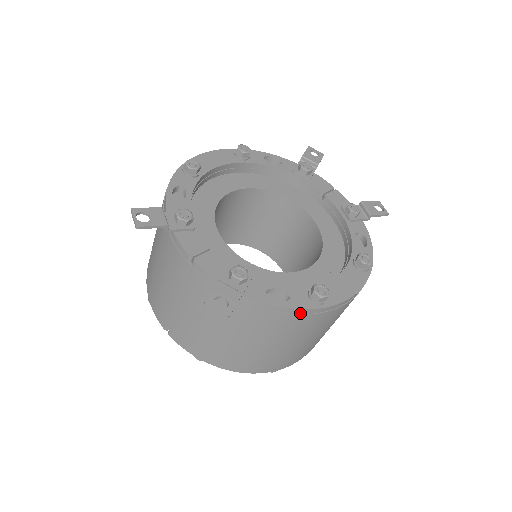
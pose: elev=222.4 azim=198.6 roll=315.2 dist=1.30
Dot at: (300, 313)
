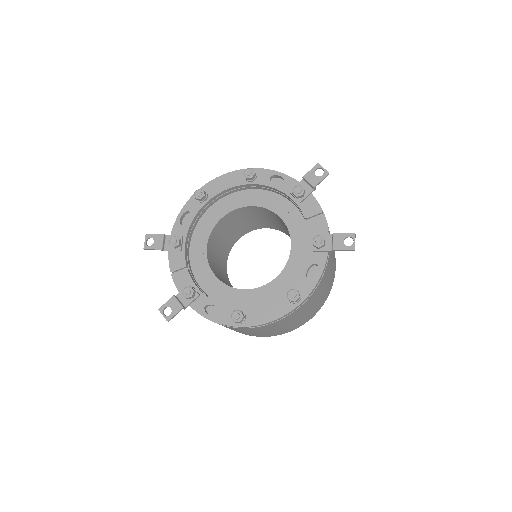
Dot at: (225, 325)
